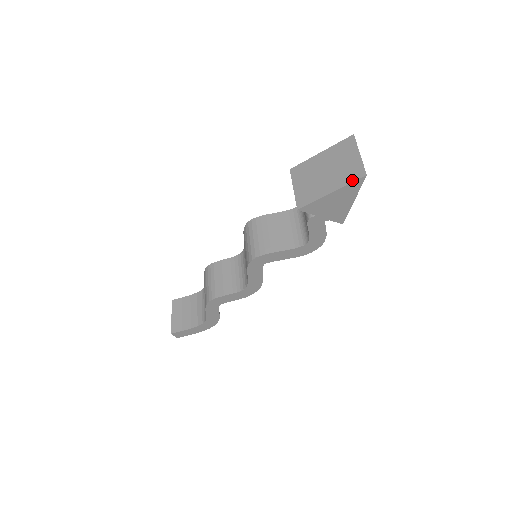
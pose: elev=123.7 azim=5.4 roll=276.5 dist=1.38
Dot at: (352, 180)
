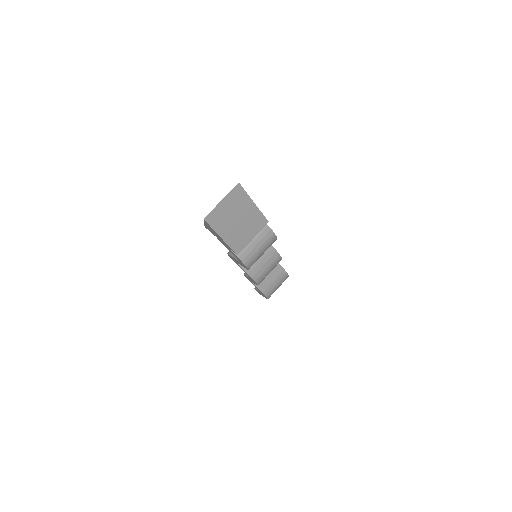
Dot at: occluded
